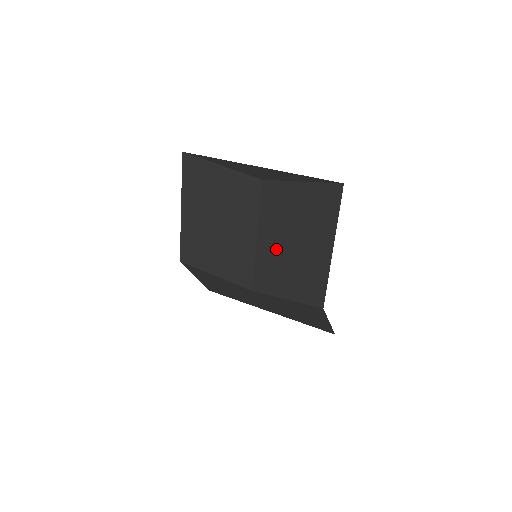
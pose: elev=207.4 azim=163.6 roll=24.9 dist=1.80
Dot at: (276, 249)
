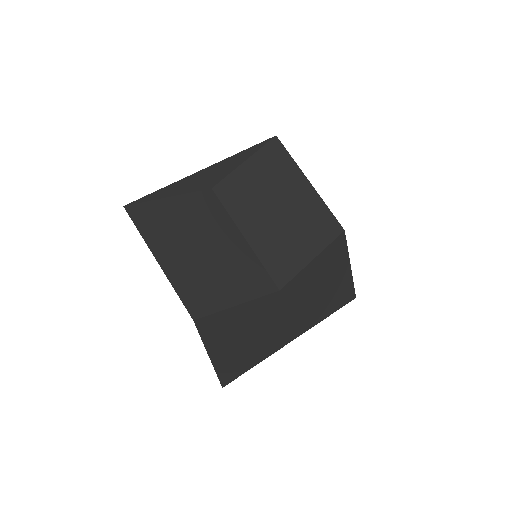
Dot at: (269, 228)
